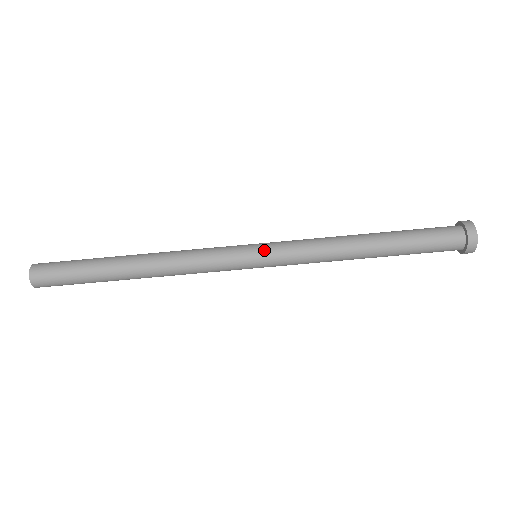
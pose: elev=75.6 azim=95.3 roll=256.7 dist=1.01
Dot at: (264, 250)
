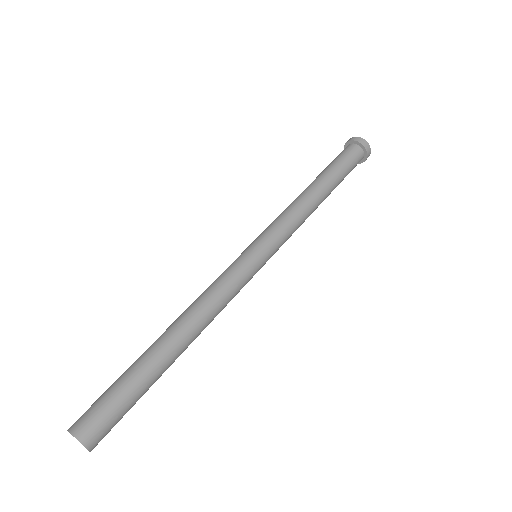
Dot at: (264, 245)
